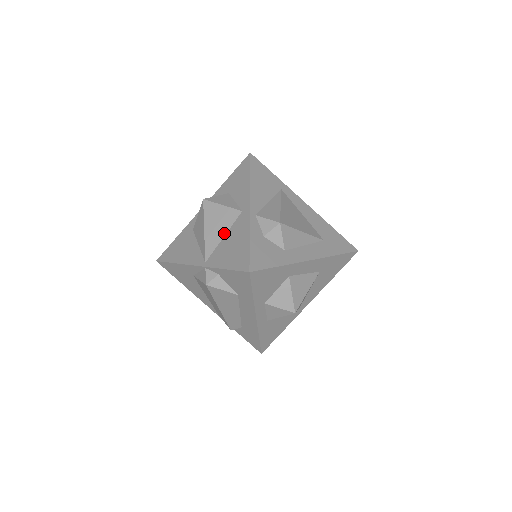
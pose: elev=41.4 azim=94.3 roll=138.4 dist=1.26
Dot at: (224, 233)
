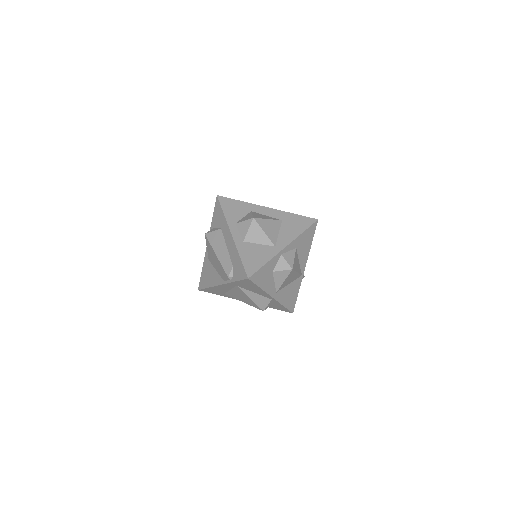
Dot at: occluded
